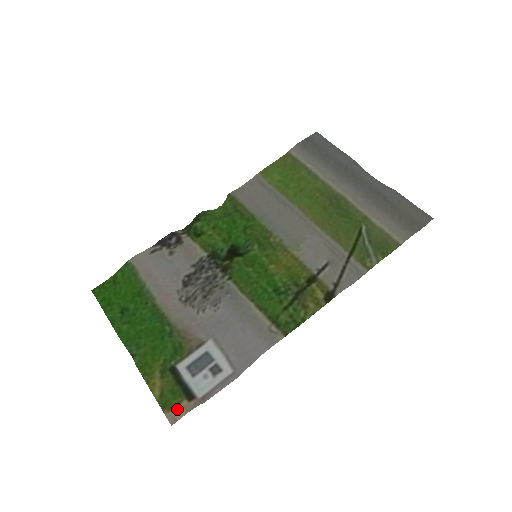
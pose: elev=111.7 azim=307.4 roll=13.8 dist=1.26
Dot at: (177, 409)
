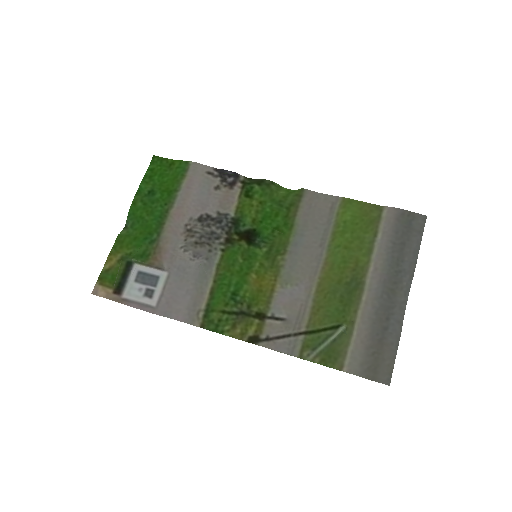
Dot at: (104, 289)
